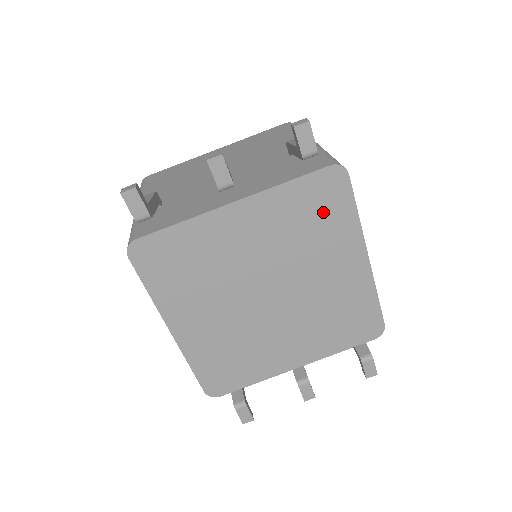
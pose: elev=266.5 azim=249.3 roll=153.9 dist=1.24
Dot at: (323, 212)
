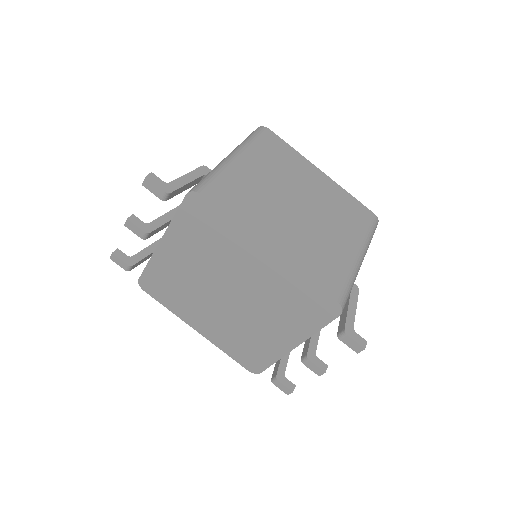
Dot at: (210, 227)
